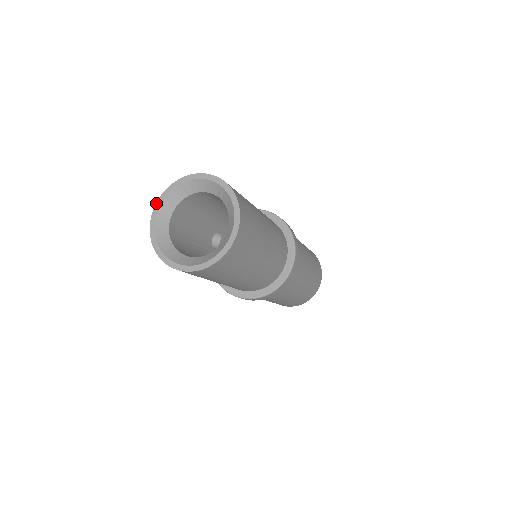
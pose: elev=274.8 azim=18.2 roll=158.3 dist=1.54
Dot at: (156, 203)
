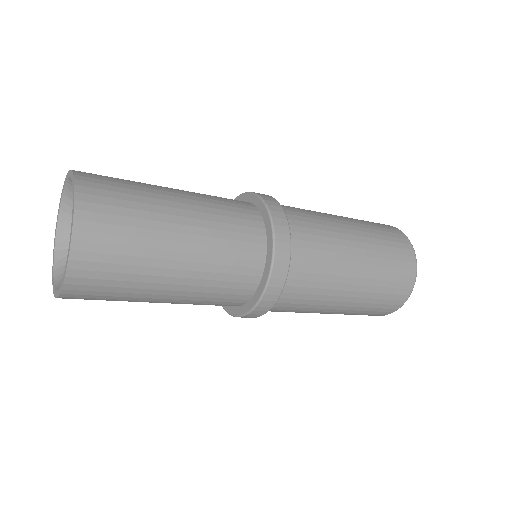
Dot at: (54, 244)
